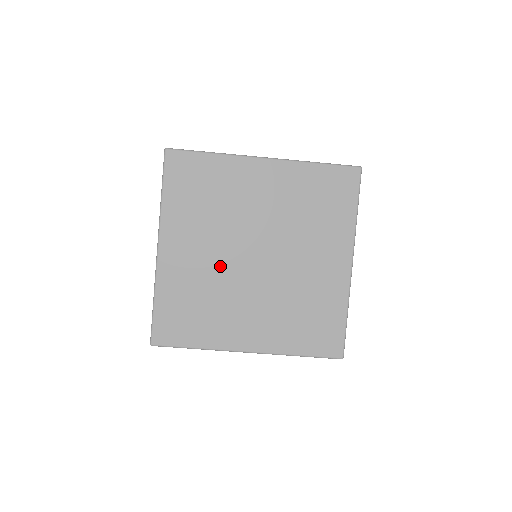
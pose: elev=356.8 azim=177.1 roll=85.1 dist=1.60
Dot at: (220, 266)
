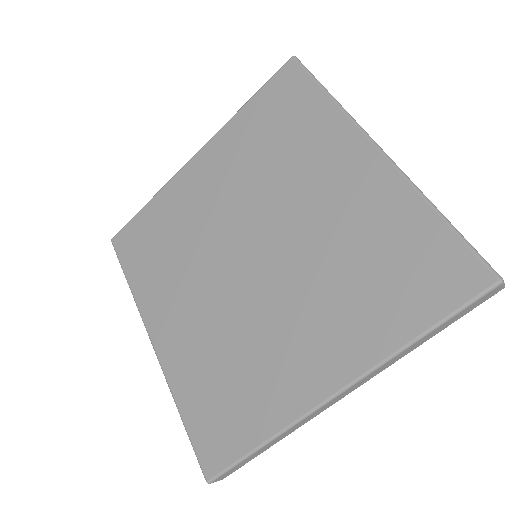
Dot at: (222, 304)
